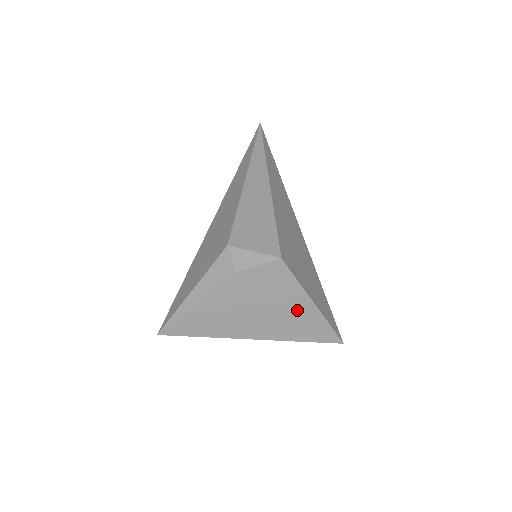
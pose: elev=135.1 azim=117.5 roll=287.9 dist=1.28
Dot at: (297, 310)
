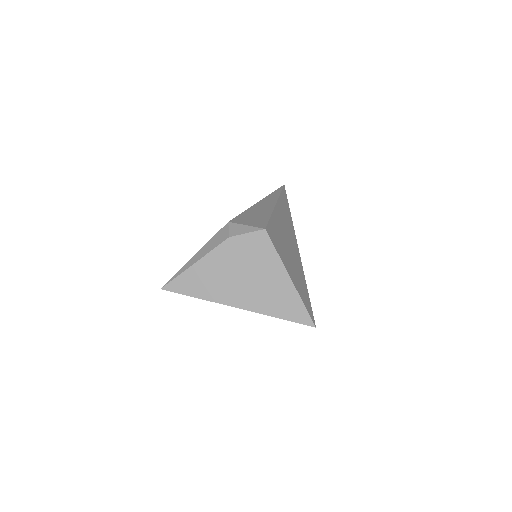
Dot at: (276, 283)
